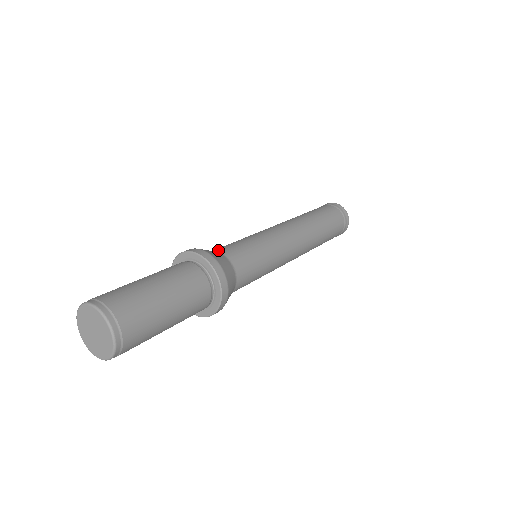
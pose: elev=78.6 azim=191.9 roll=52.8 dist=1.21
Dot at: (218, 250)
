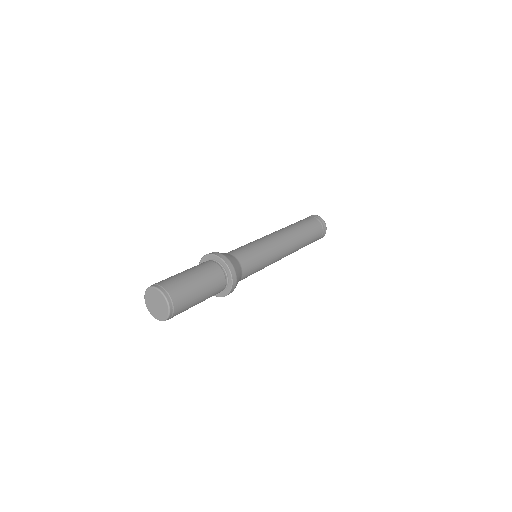
Dot at: (233, 253)
